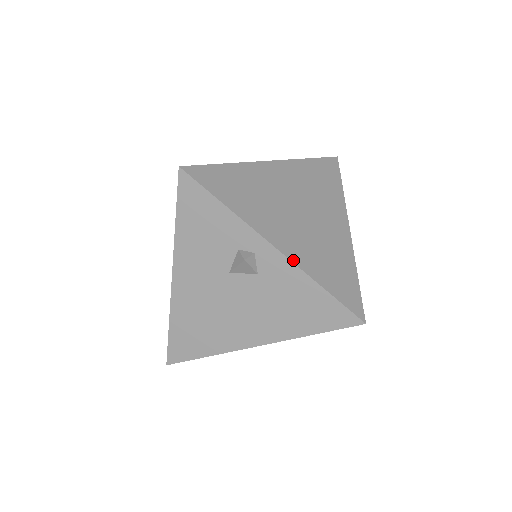
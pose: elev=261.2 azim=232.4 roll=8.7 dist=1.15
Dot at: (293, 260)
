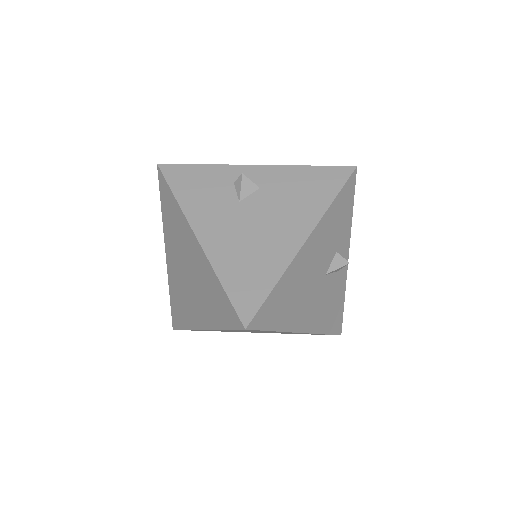
Dot at: (275, 166)
